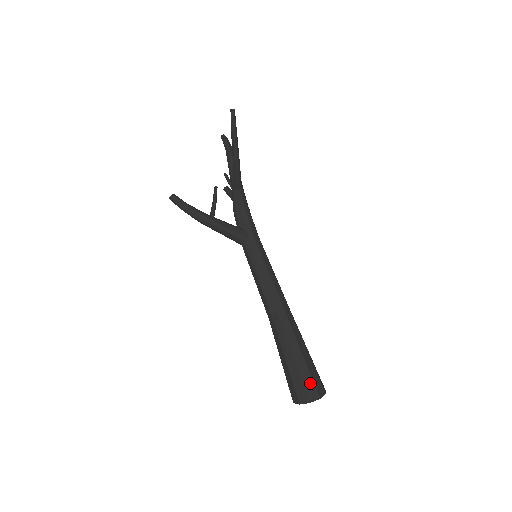
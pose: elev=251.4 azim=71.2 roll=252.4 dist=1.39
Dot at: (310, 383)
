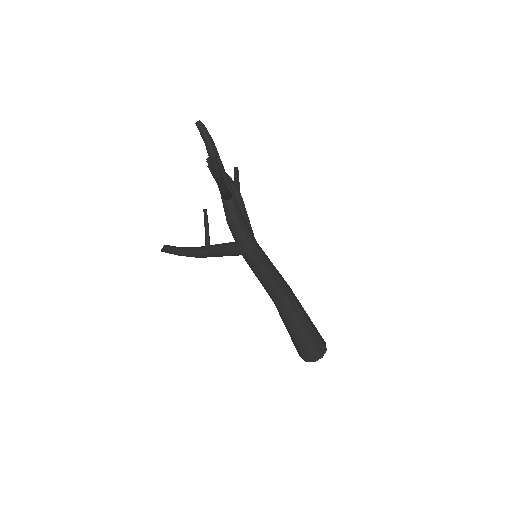
Dot at: (313, 349)
